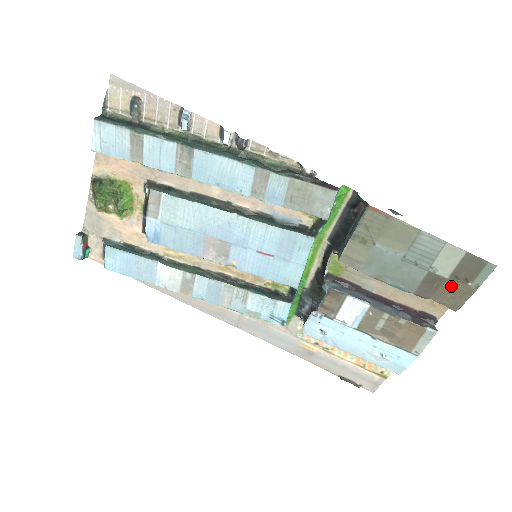
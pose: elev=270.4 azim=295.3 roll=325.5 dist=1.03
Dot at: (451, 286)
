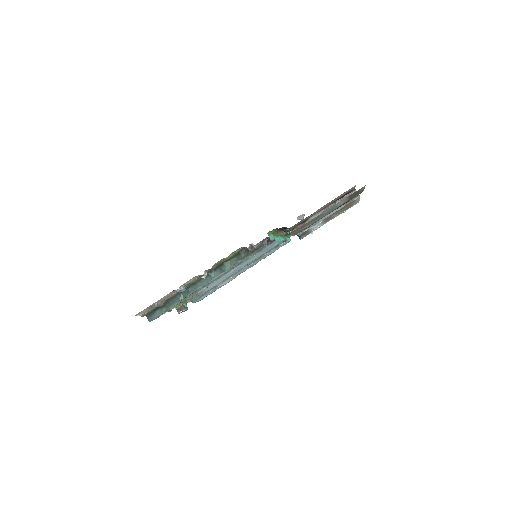
Dot at: (351, 198)
